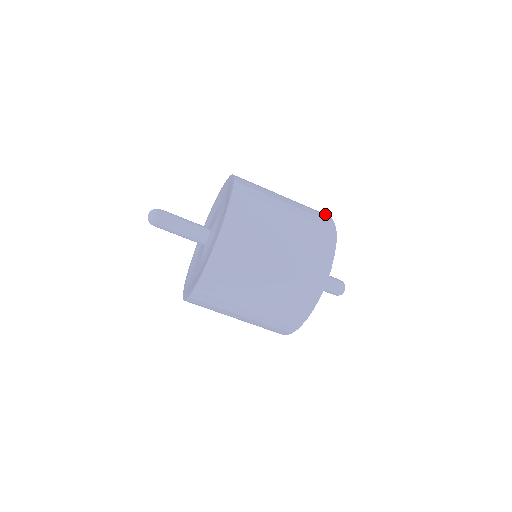
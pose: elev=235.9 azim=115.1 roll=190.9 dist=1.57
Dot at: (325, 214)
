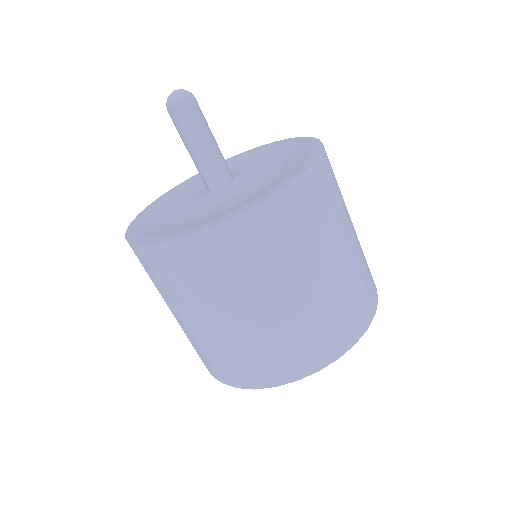
Dot at: occluded
